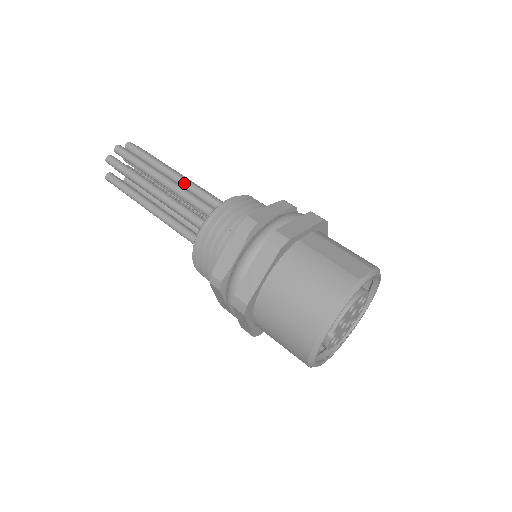
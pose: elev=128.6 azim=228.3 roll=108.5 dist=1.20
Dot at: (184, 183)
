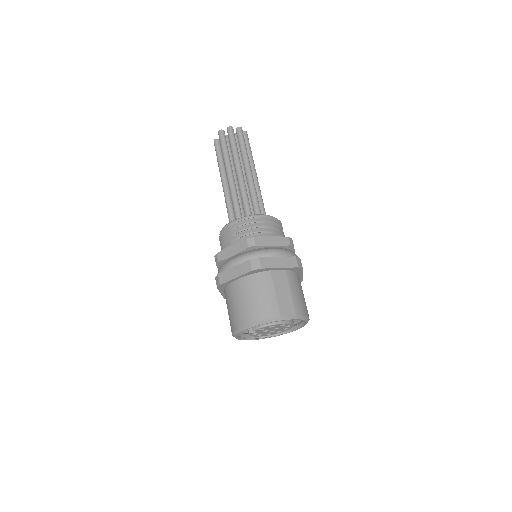
Dot at: (249, 181)
